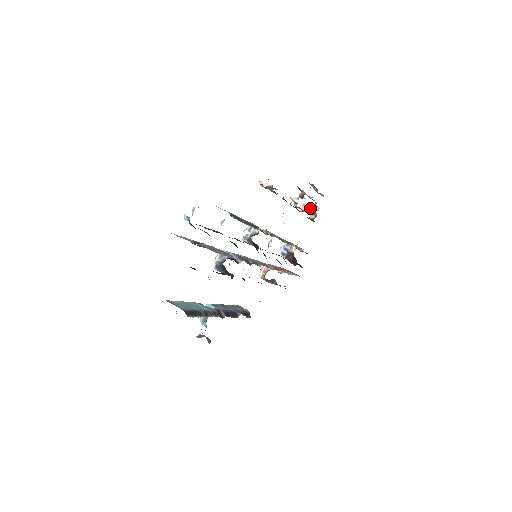
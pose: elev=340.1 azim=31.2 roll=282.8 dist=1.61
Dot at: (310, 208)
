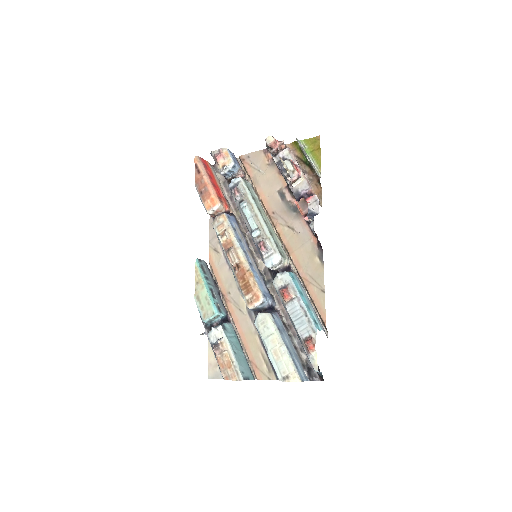
Dot at: (278, 145)
